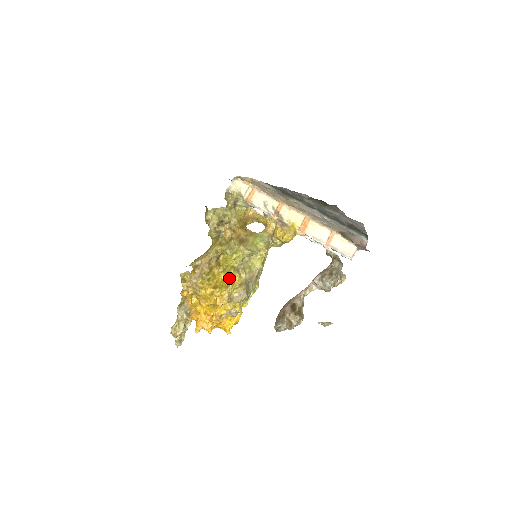
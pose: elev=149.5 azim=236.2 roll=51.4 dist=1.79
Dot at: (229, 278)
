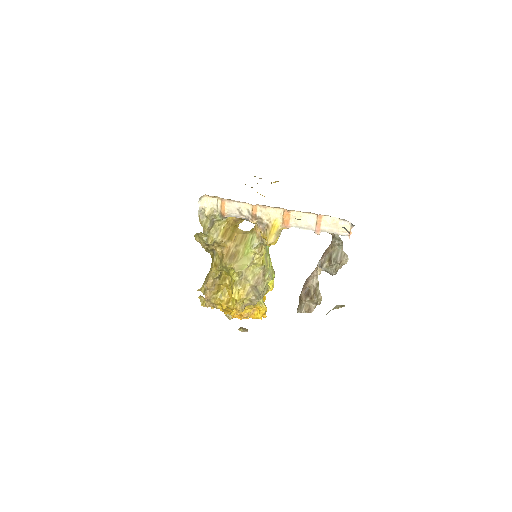
Dot at: (233, 297)
